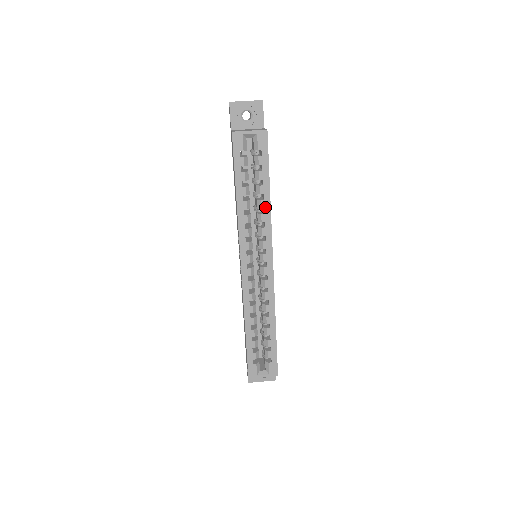
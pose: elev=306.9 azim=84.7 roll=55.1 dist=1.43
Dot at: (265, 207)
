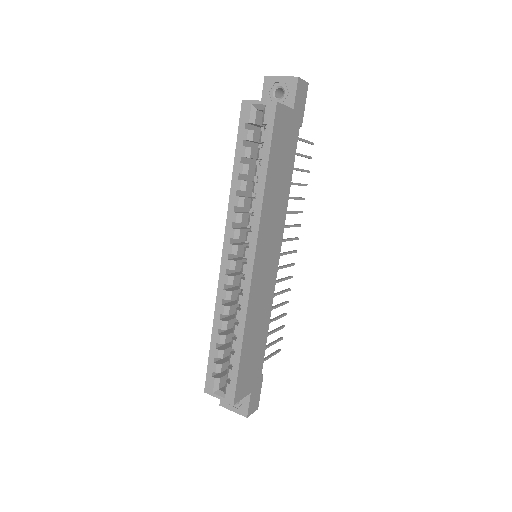
Dot at: (258, 192)
